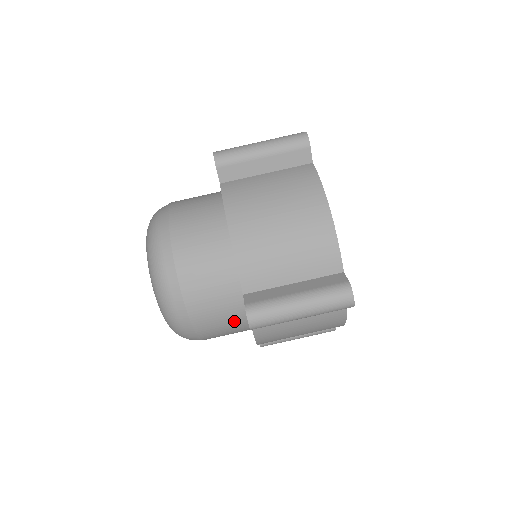
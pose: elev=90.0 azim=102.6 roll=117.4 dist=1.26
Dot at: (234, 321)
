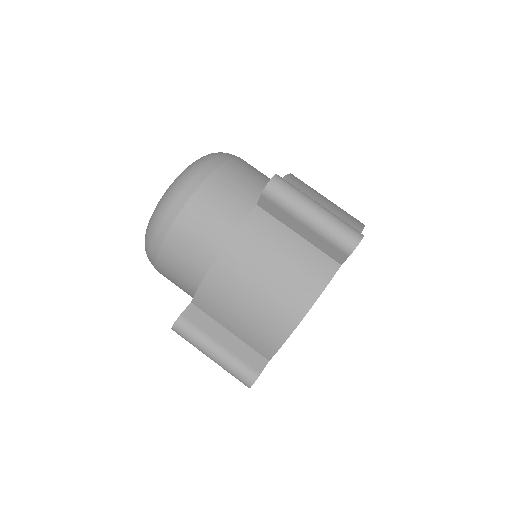
Dot at: (187, 293)
